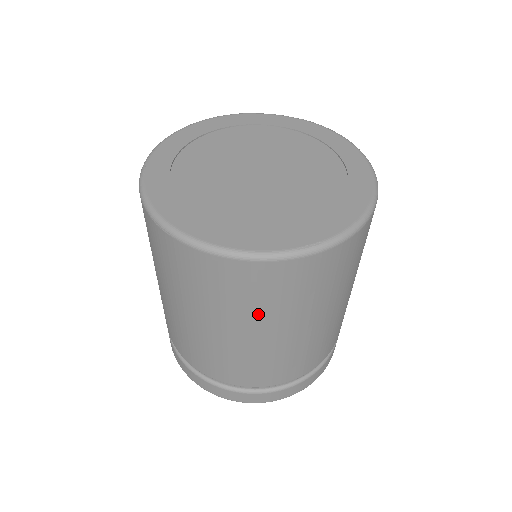
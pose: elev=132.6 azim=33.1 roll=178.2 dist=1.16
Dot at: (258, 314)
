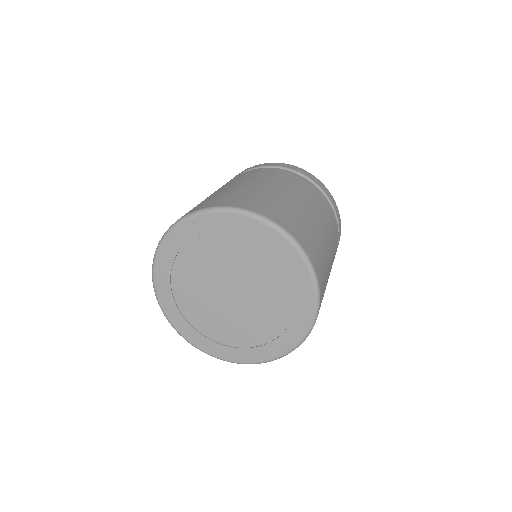
Dot at: occluded
